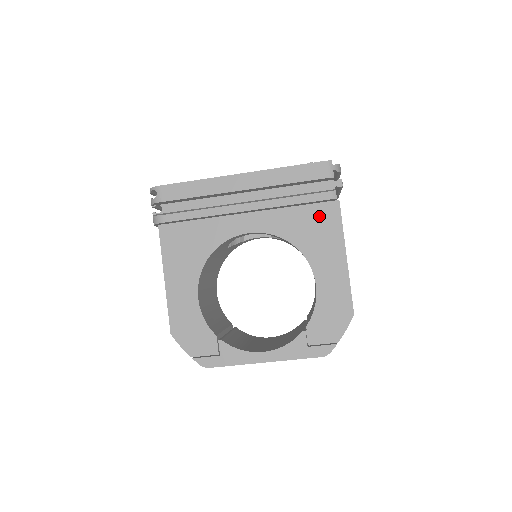
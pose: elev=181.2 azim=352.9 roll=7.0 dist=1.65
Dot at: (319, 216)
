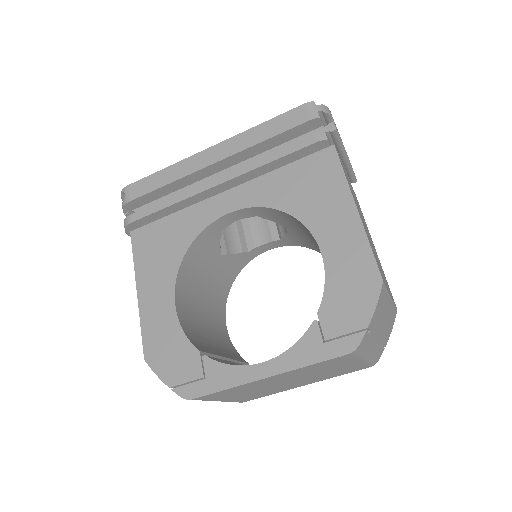
Dot at: (312, 170)
